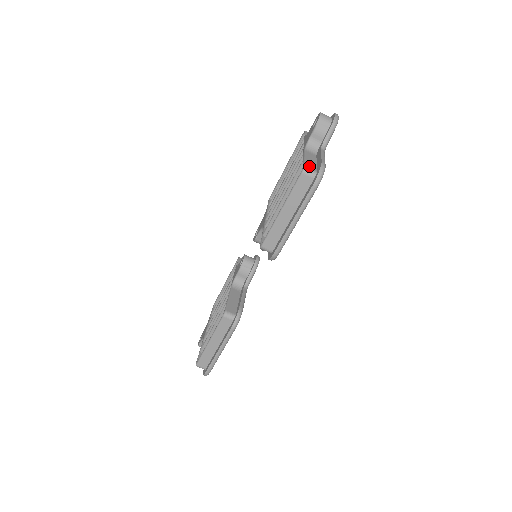
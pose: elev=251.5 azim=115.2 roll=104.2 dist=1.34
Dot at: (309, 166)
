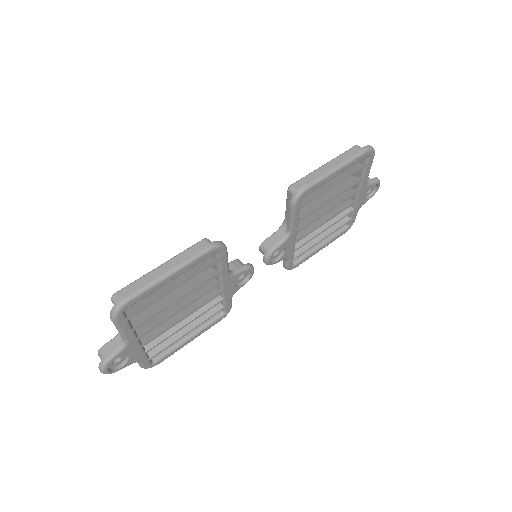
Dot at: occluded
